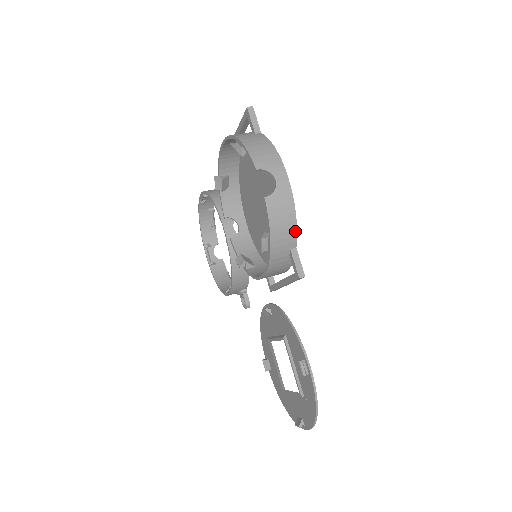
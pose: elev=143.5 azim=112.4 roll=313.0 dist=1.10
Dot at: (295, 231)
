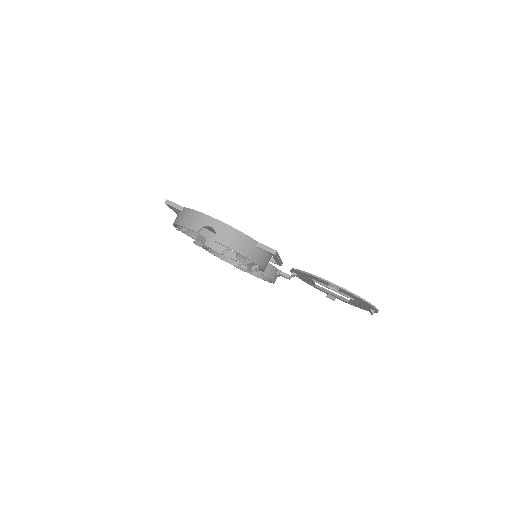
Dot at: (247, 237)
